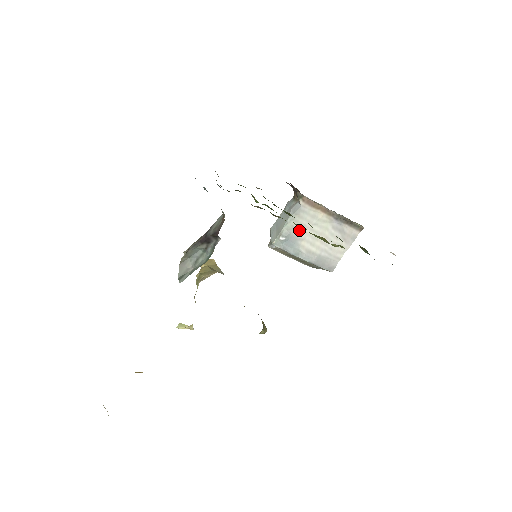
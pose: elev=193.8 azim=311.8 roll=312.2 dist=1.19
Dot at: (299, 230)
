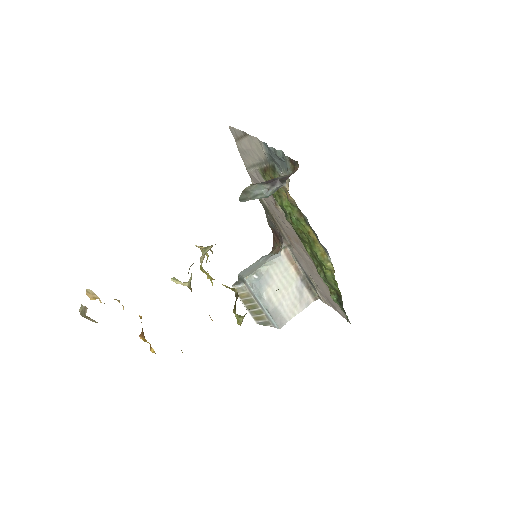
Dot at: (271, 276)
